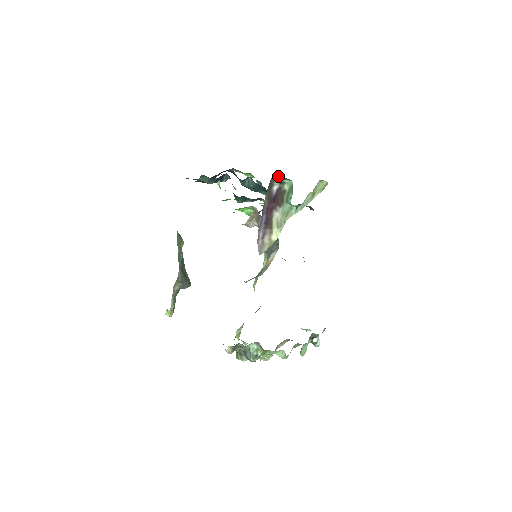
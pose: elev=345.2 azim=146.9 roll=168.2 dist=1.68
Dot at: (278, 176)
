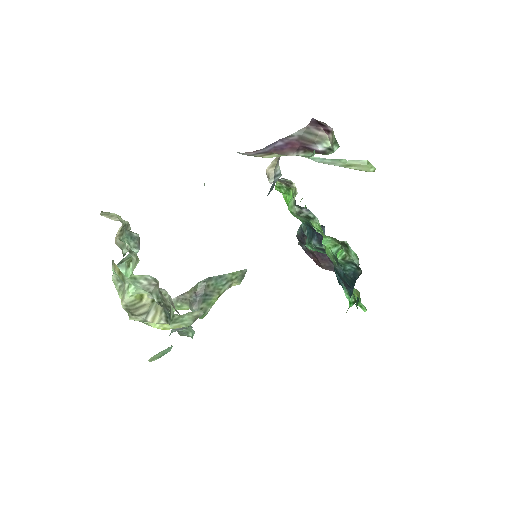
Dot at: (331, 136)
